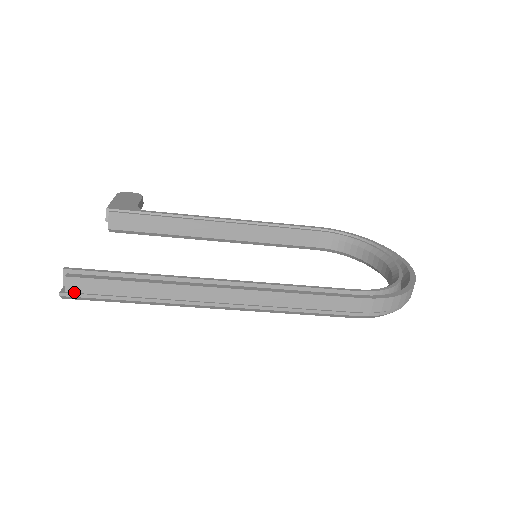
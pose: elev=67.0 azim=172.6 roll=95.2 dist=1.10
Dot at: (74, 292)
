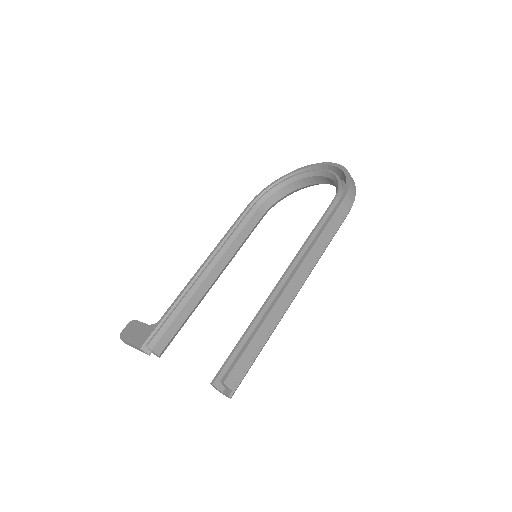
Dot at: (235, 384)
